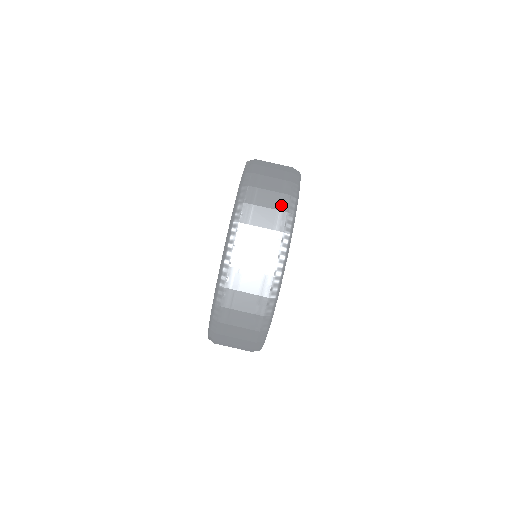
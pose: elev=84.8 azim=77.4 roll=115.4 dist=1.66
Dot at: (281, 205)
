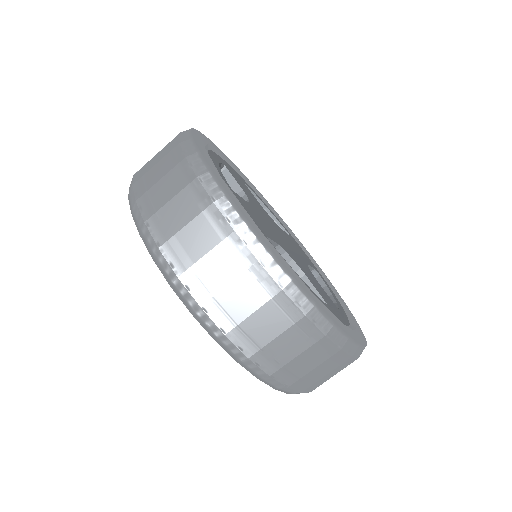
Dot at: (265, 289)
